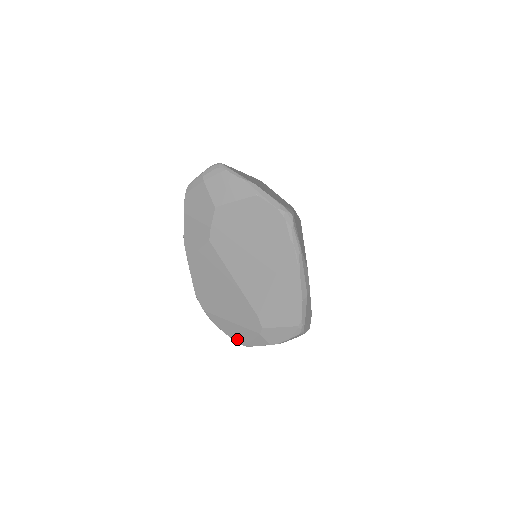
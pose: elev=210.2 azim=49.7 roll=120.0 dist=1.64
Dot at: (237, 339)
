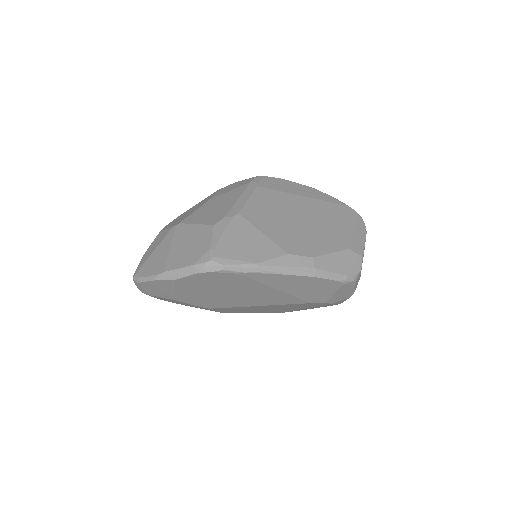
Dot at: occluded
